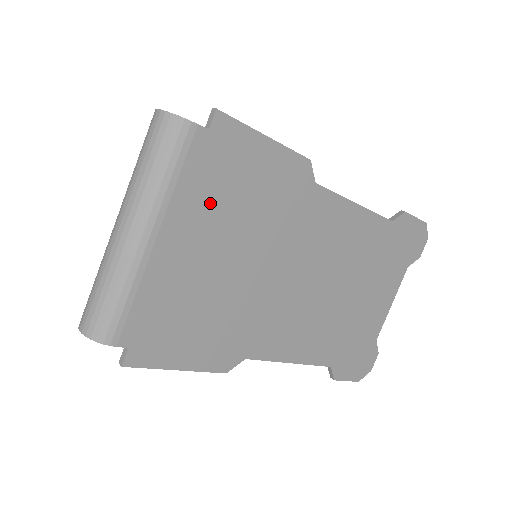
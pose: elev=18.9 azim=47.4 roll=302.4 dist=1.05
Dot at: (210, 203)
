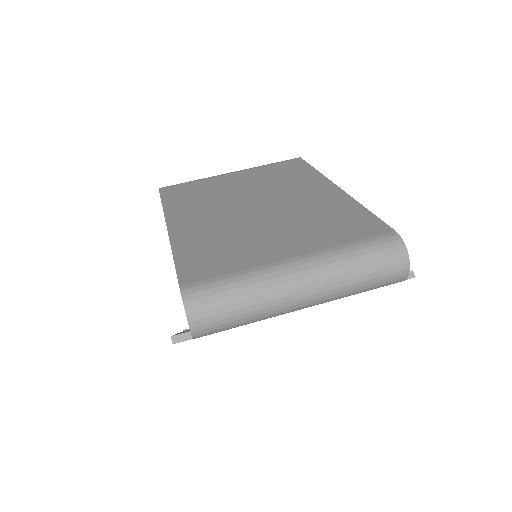
Dot at: occluded
